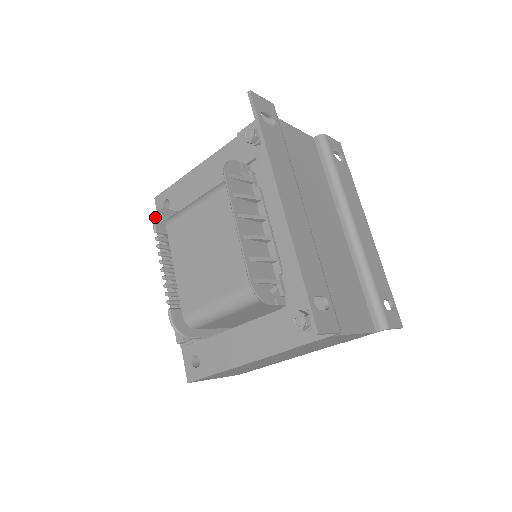
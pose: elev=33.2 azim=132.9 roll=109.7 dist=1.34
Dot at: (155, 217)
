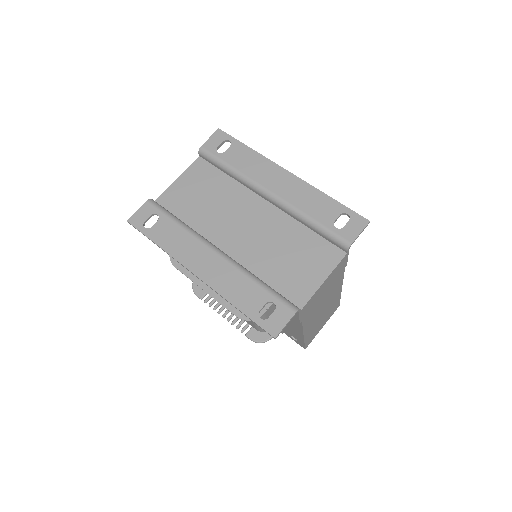
Dot at: (193, 291)
